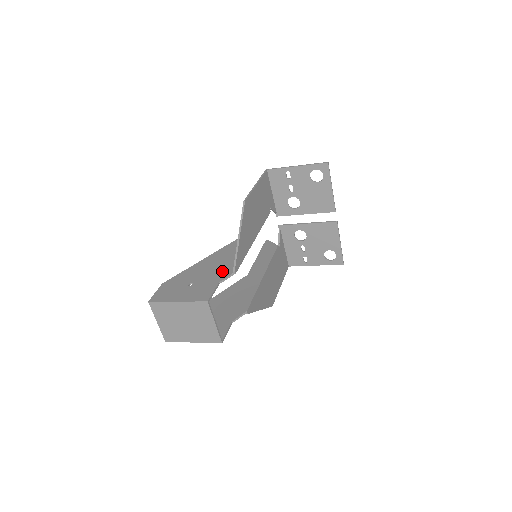
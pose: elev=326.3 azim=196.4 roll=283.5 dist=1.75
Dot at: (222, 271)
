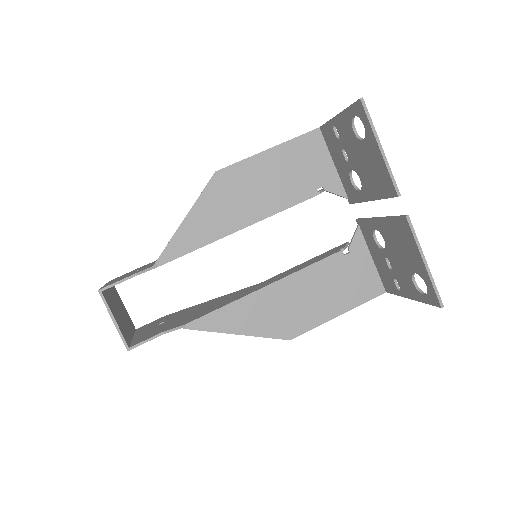
Dot at: occluded
